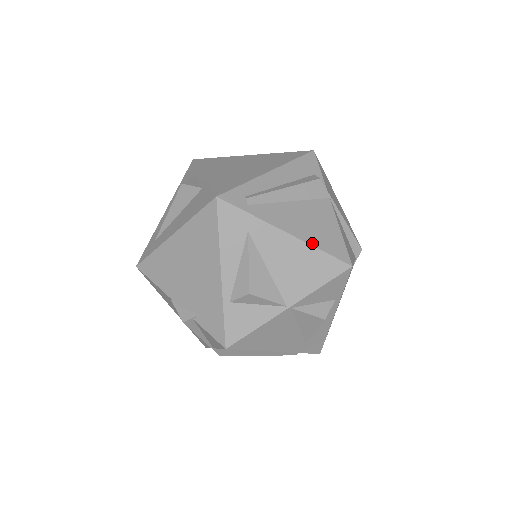
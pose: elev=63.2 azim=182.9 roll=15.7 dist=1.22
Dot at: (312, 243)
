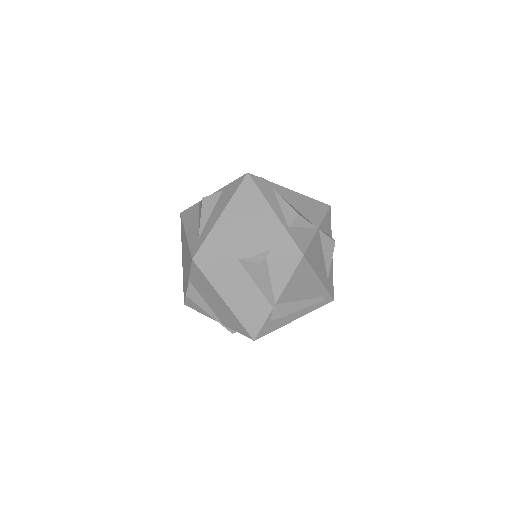
Dot at: (305, 196)
